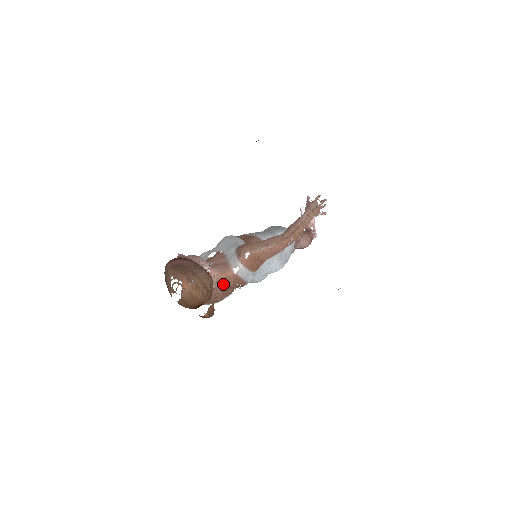
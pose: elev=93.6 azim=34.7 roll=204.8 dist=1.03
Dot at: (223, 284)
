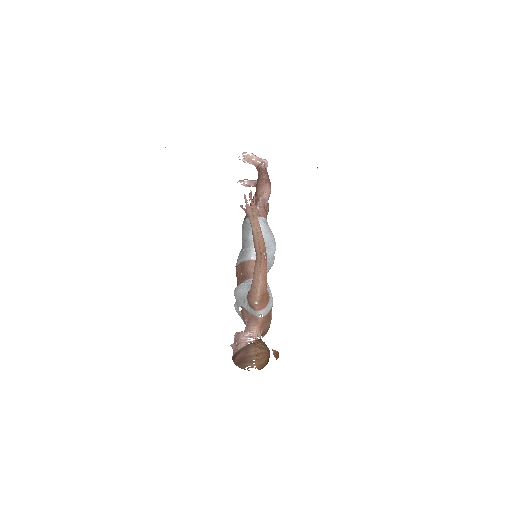
Dot at: (264, 325)
